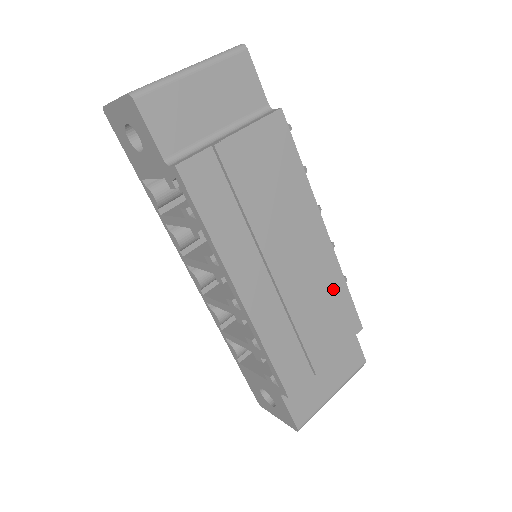
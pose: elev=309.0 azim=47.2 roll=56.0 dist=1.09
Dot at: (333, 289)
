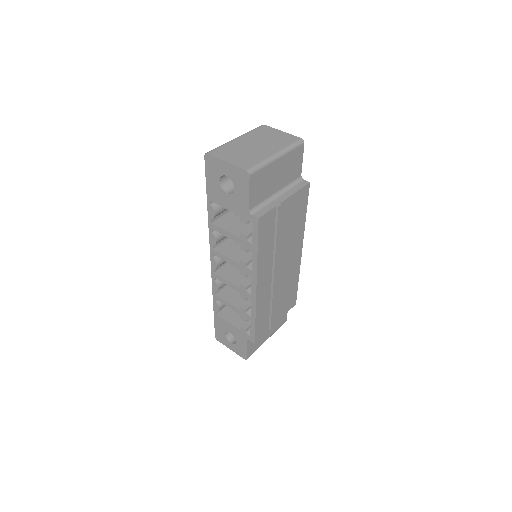
Dot at: (293, 283)
